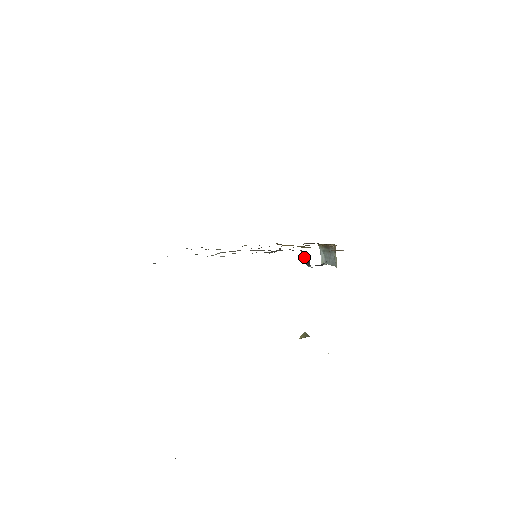
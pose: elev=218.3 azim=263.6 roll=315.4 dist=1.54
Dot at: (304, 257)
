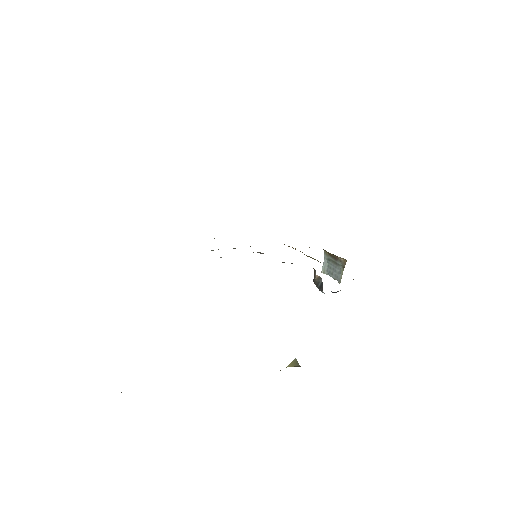
Dot at: (317, 279)
